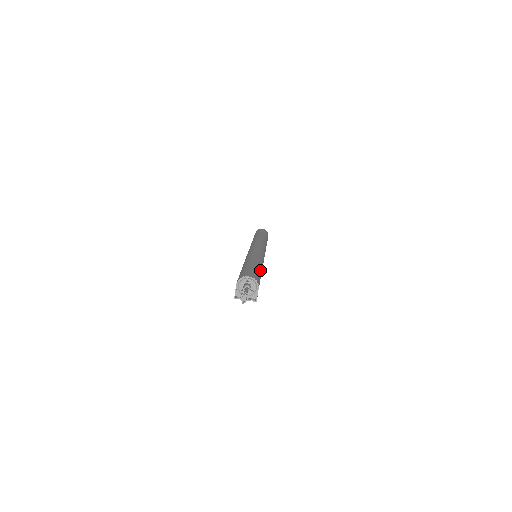
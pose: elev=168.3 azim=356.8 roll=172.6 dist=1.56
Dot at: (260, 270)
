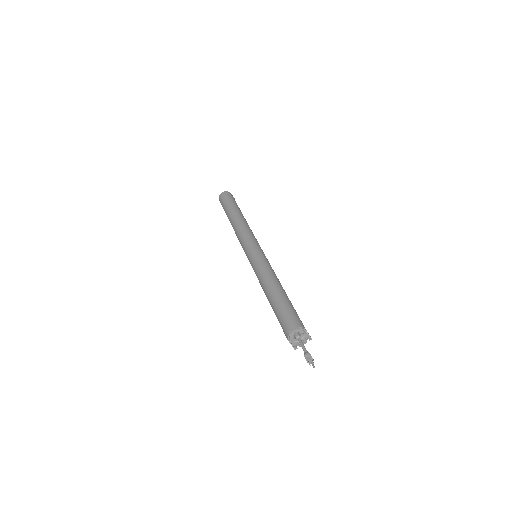
Dot at: (285, 297)
